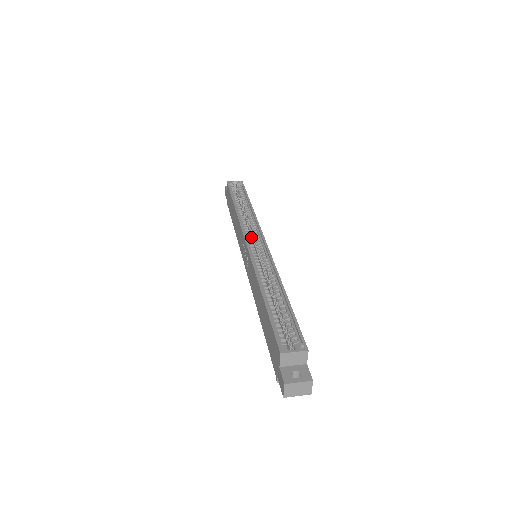
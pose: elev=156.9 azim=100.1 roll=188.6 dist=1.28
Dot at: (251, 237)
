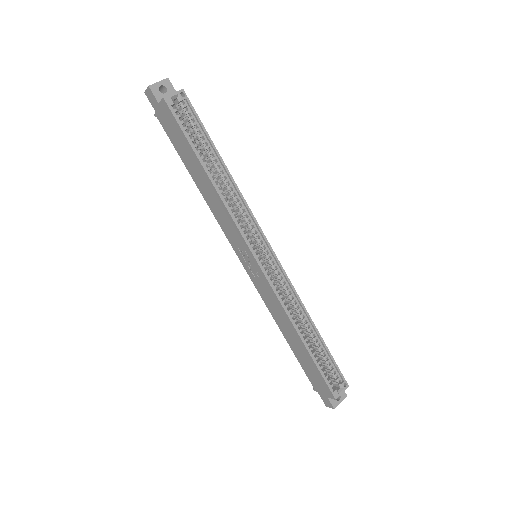
Dot at: occluded
